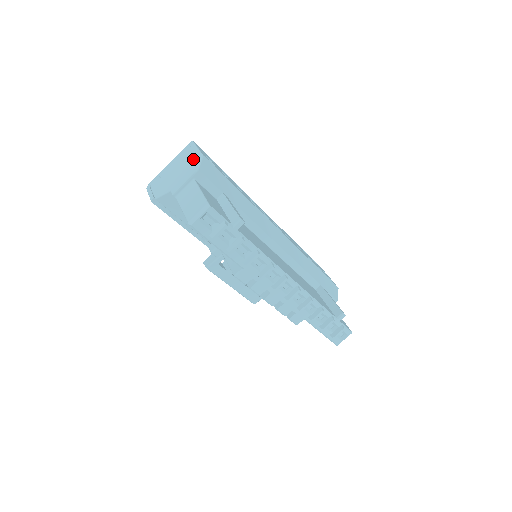
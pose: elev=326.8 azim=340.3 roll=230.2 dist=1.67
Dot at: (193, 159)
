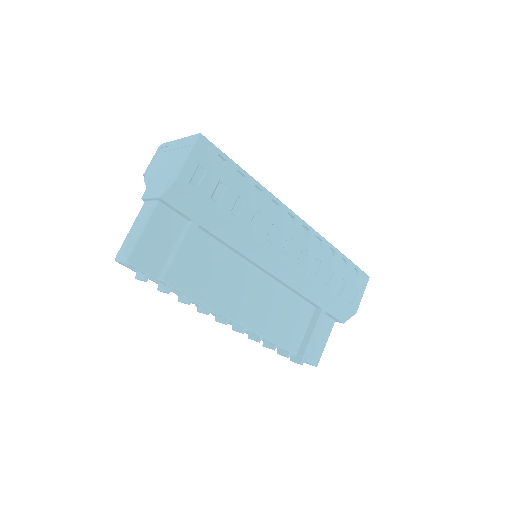
Dot at: (173, 172)
